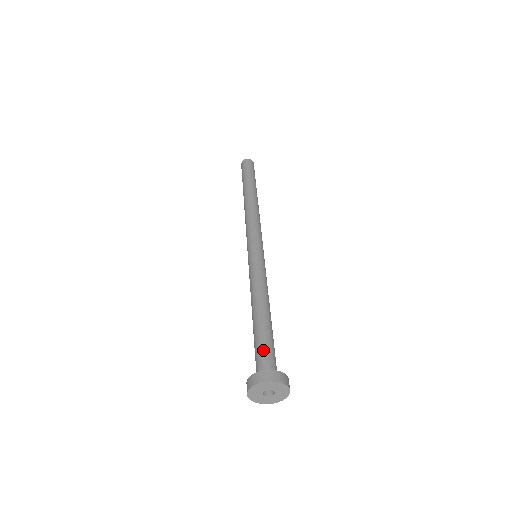
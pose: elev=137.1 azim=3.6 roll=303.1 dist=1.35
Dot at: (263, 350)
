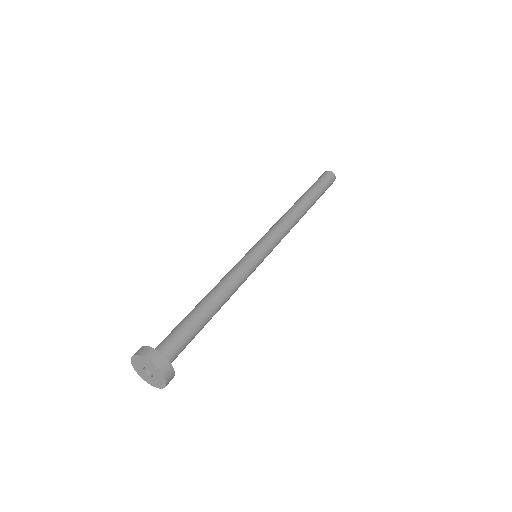
Dot at: occluded
